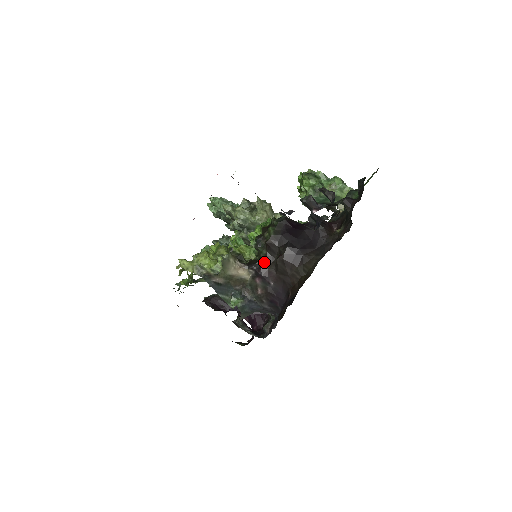
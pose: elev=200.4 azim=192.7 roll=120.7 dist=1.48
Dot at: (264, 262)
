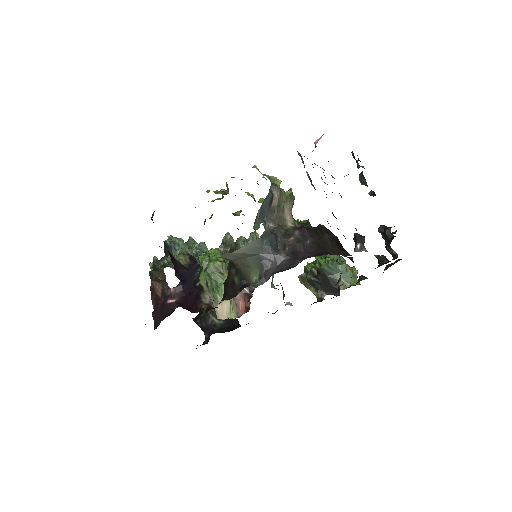
Dot at: (312, 229)
